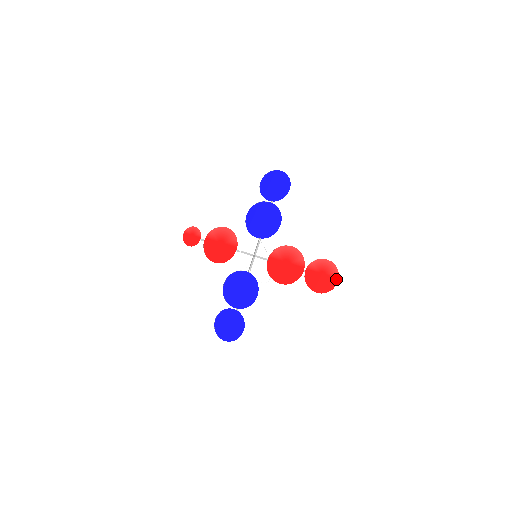
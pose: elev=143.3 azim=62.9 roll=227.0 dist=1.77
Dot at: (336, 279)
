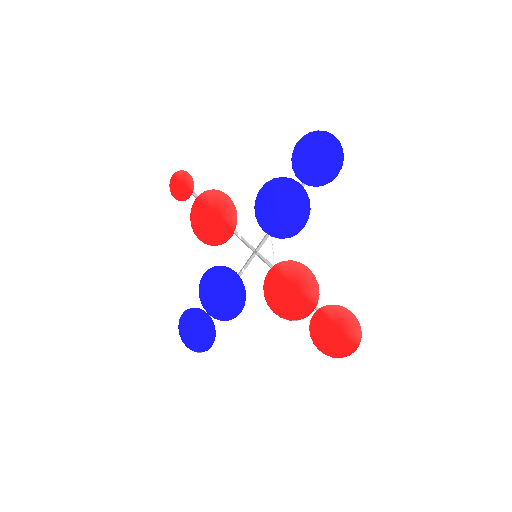
Dot at: (354, 346)
